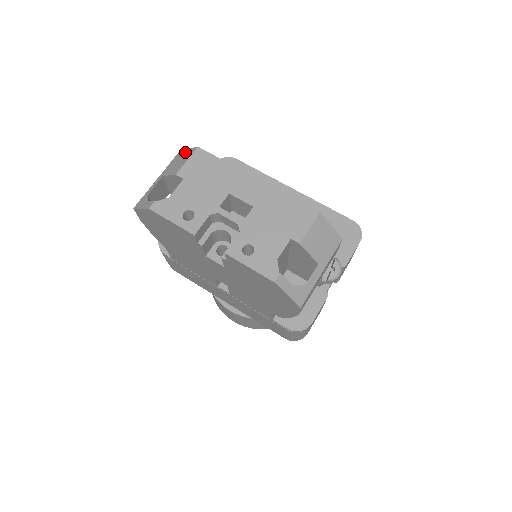
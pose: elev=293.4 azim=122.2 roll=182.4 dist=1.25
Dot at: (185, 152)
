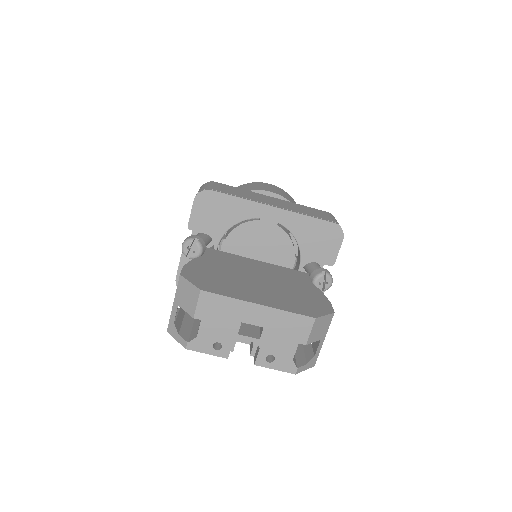
Dot at: (188, 286)
